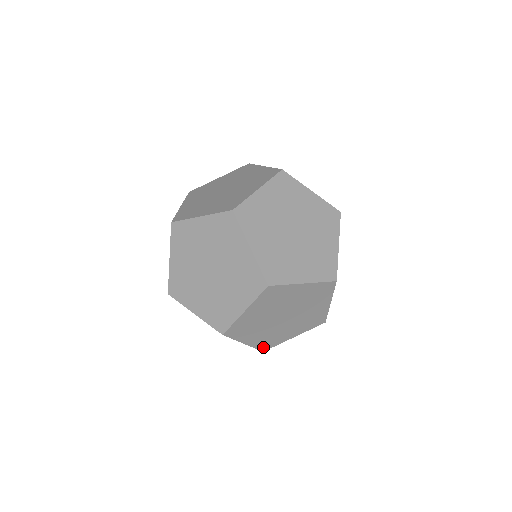
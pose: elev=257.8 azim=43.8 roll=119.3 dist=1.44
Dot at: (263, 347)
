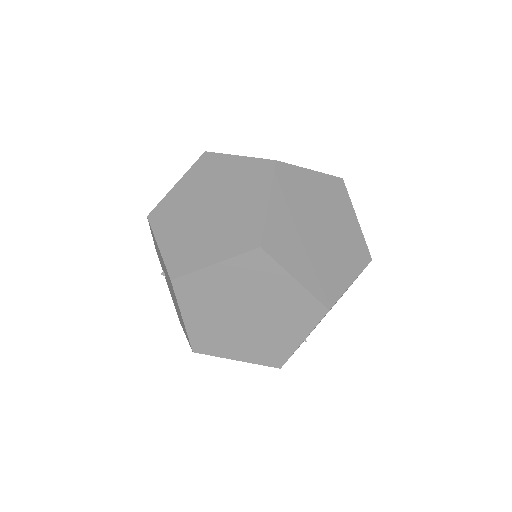
Dot at: (197, 344)
